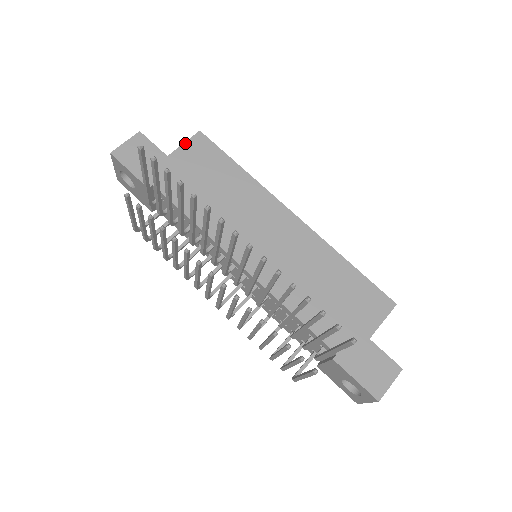
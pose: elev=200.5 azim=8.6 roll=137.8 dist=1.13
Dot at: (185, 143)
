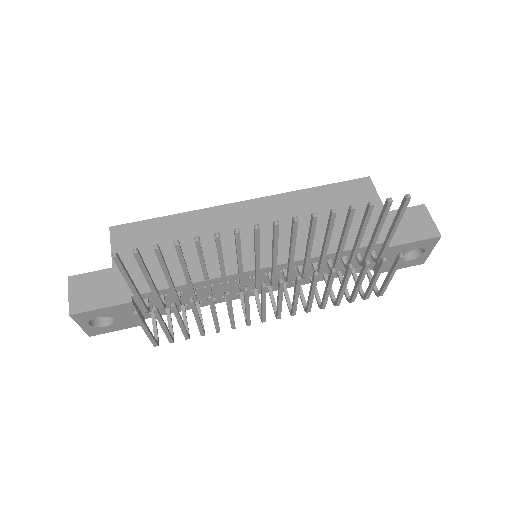
Dot at: (112, 246)
